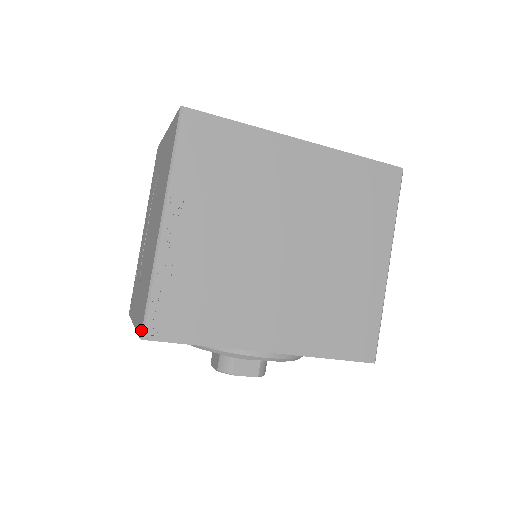
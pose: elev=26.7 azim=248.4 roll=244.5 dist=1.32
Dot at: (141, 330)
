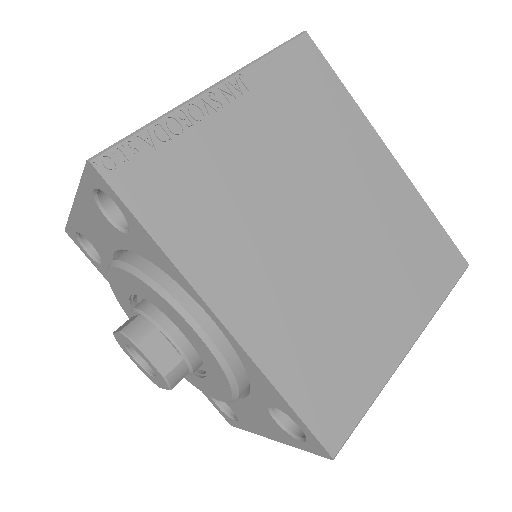
Dot at: (96, 155)
